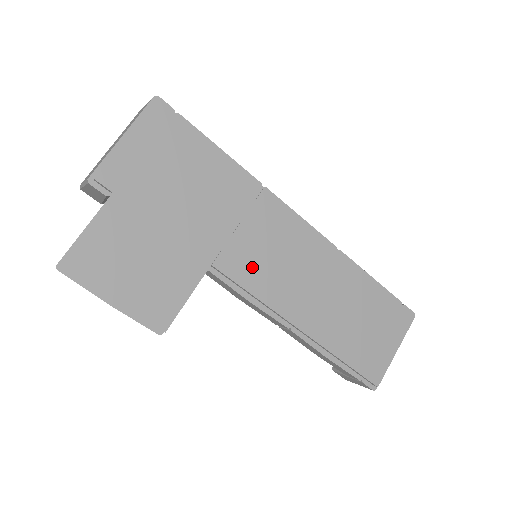
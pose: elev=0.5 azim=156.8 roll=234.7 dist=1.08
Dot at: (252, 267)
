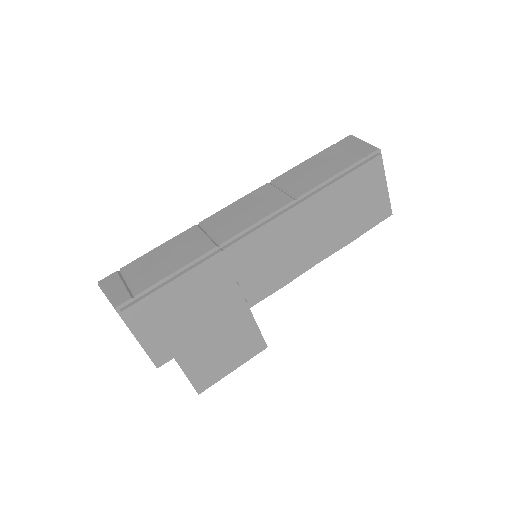
Dot at: (267, 280)
